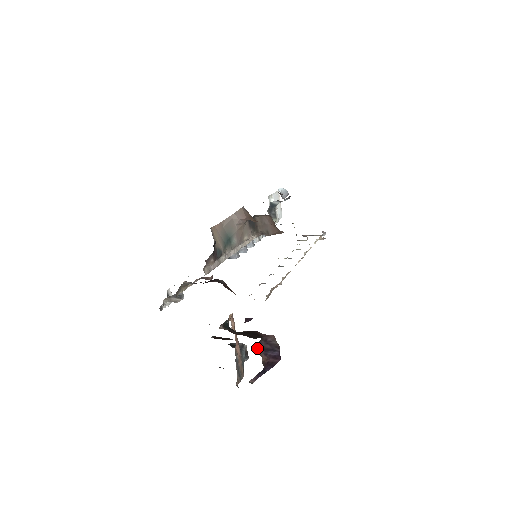
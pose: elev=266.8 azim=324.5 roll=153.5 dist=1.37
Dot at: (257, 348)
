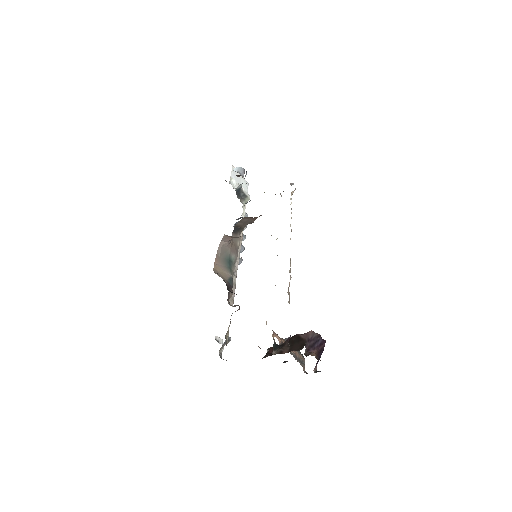
Dot at: (307, 351)
